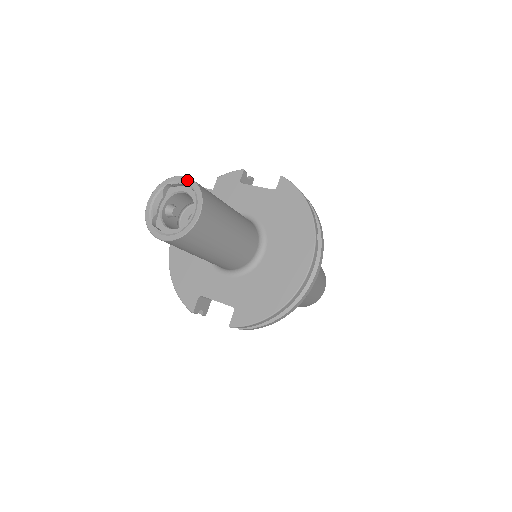
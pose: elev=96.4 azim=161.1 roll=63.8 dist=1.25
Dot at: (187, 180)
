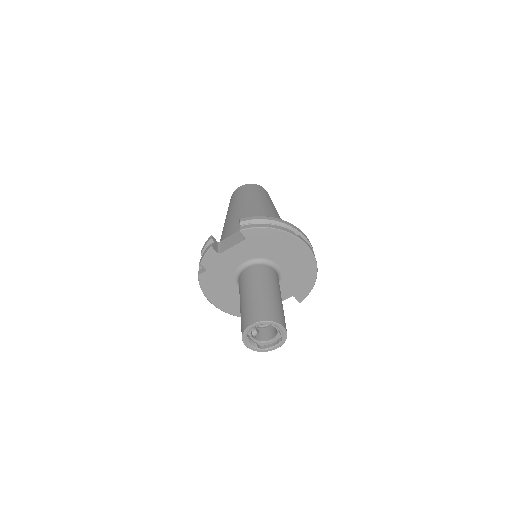
Dot at: (257, 325)
